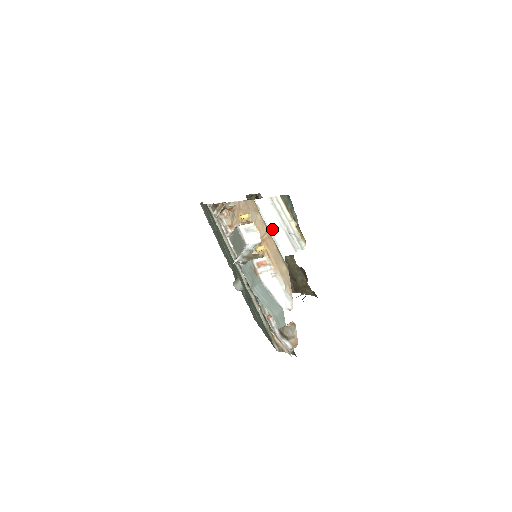
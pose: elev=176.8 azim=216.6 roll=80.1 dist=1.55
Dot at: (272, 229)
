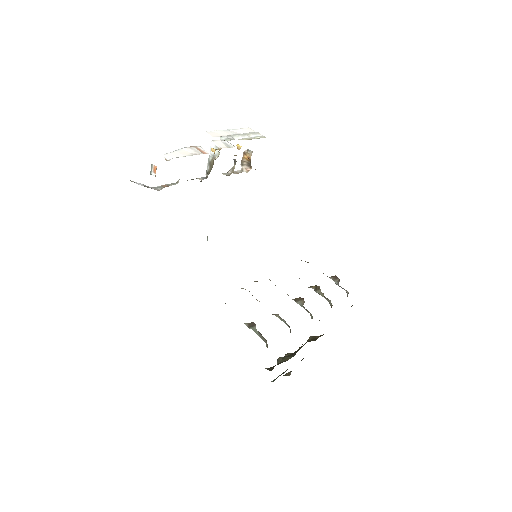
Dot at: (228, 130)
